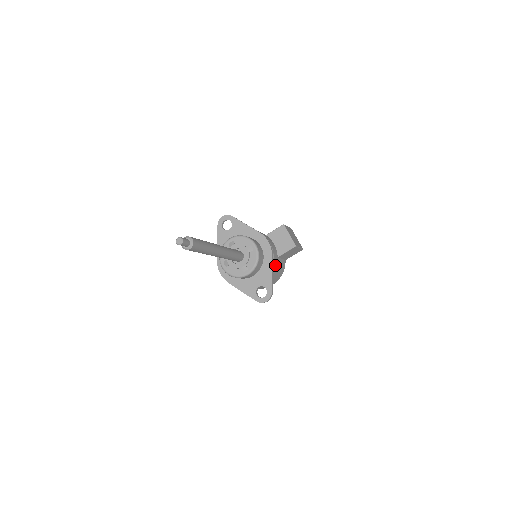
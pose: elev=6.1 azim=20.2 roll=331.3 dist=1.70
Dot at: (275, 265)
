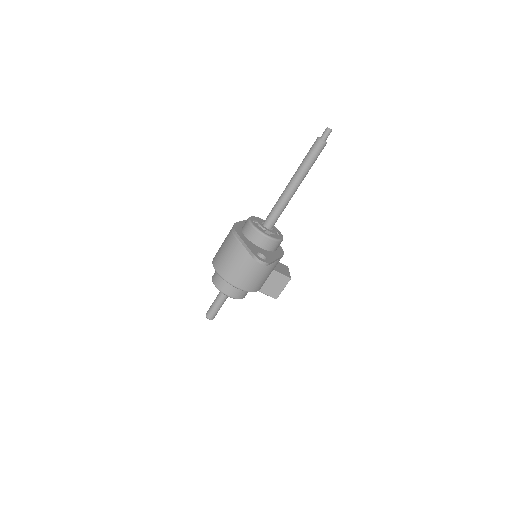
Dot at: (272, 267)
